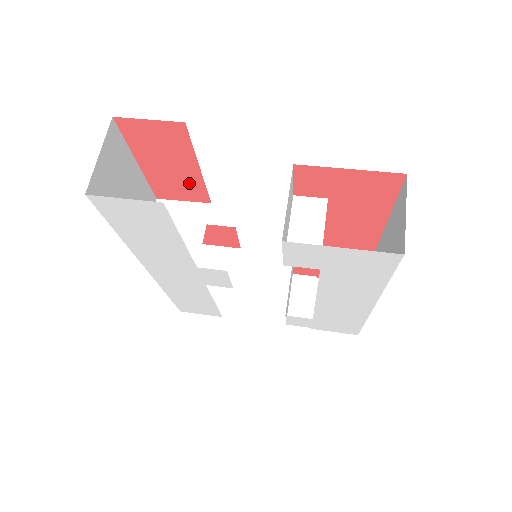
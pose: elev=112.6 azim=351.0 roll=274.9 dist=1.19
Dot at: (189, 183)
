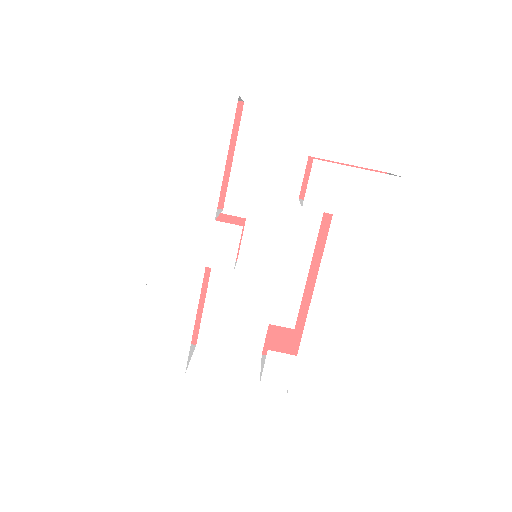
Dot at: occluded
